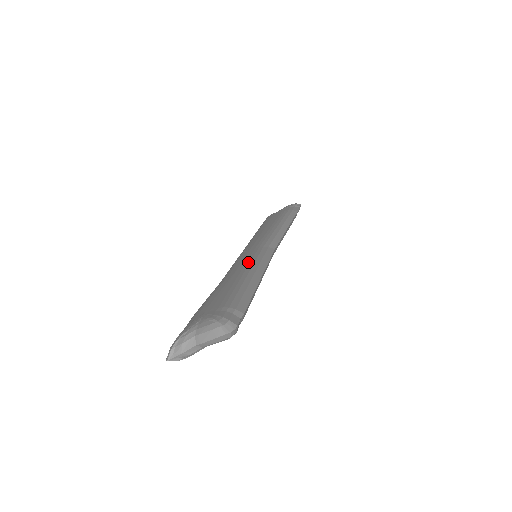
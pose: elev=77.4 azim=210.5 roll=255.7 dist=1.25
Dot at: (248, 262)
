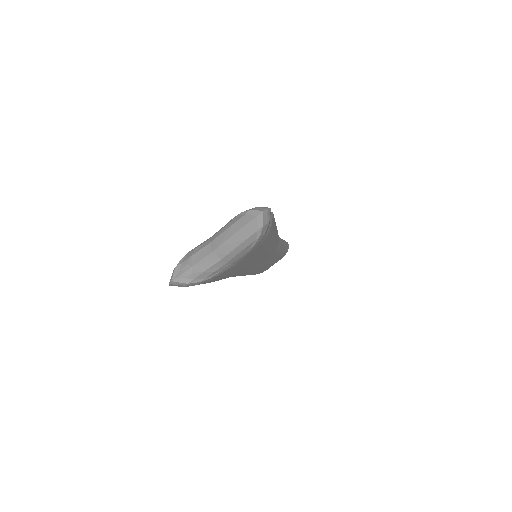
Dot at: occluded
